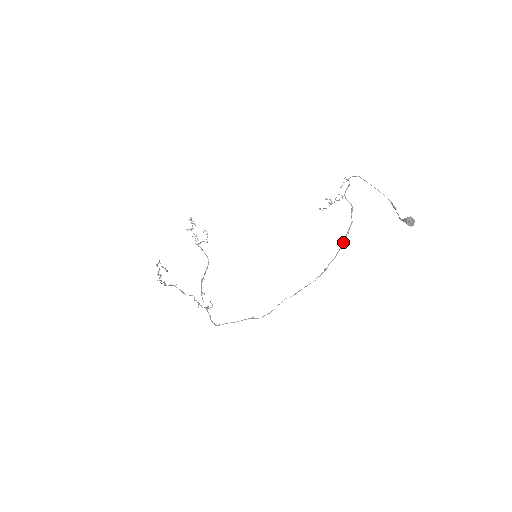
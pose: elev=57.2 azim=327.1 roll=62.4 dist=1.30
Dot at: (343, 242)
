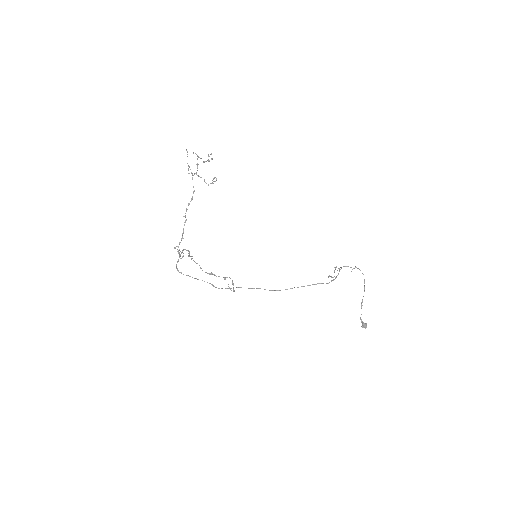
Dot at: occluded
